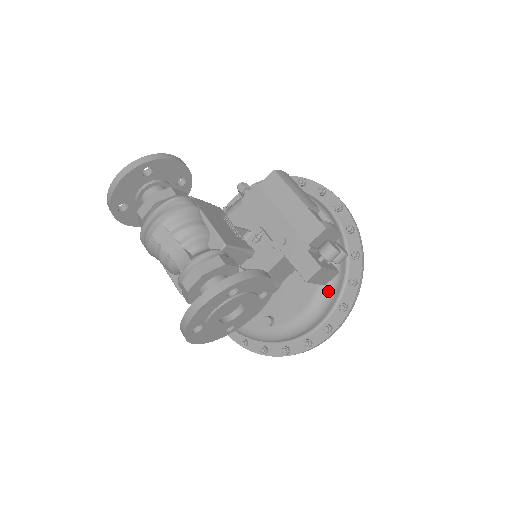
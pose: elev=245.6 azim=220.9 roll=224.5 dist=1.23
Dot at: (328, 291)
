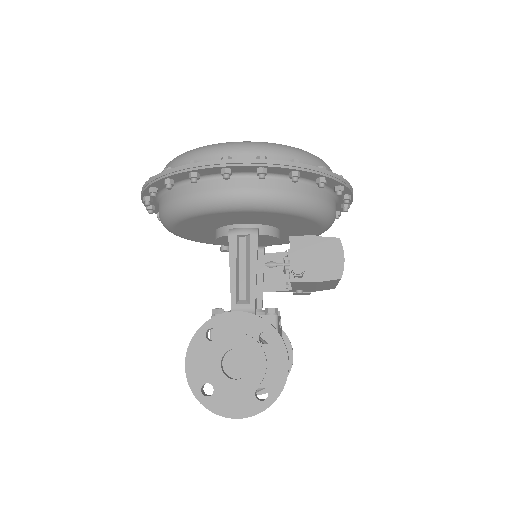
Dot at: occluded
